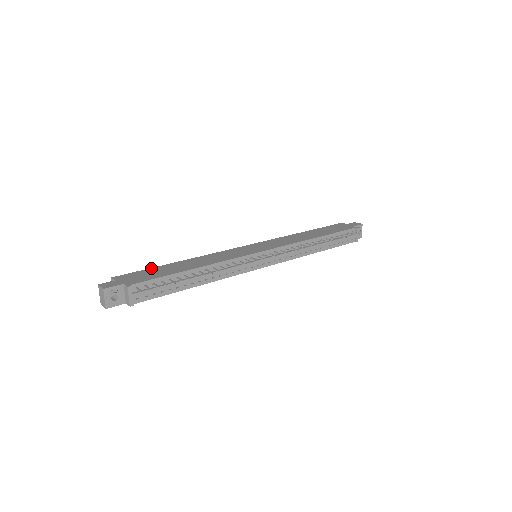
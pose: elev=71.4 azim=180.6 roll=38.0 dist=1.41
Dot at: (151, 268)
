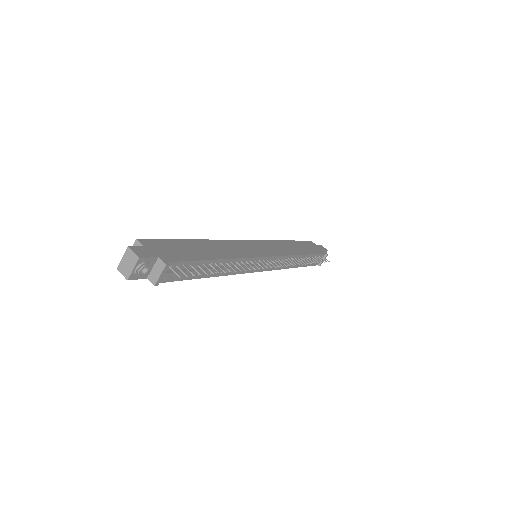
Dot at: (174, 239)
